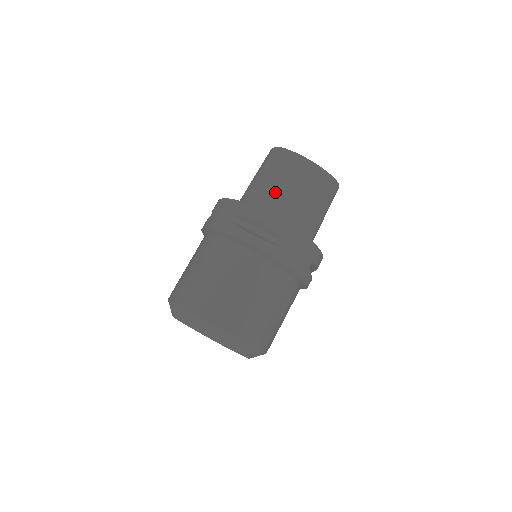
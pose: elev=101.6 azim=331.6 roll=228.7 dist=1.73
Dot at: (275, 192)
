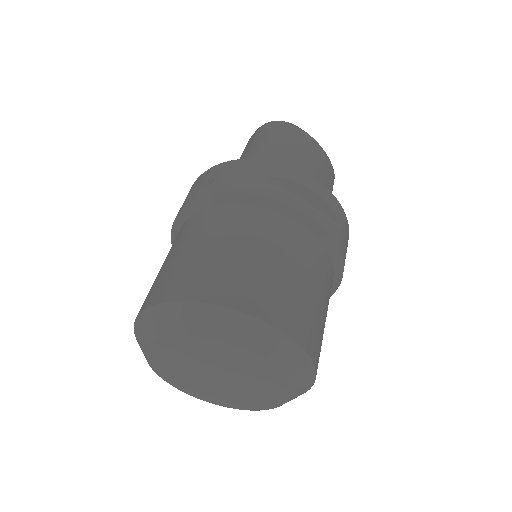
Dot at: (295, 167)
